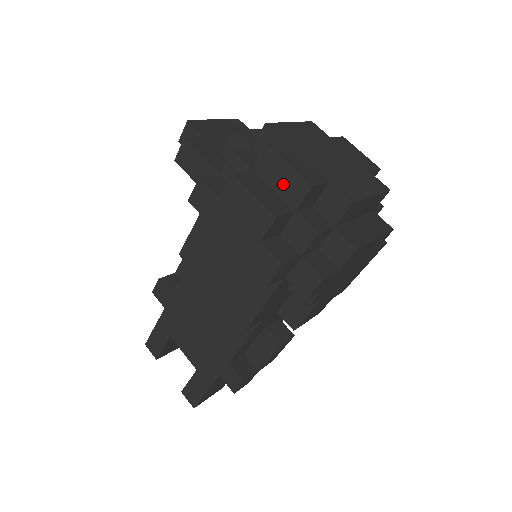
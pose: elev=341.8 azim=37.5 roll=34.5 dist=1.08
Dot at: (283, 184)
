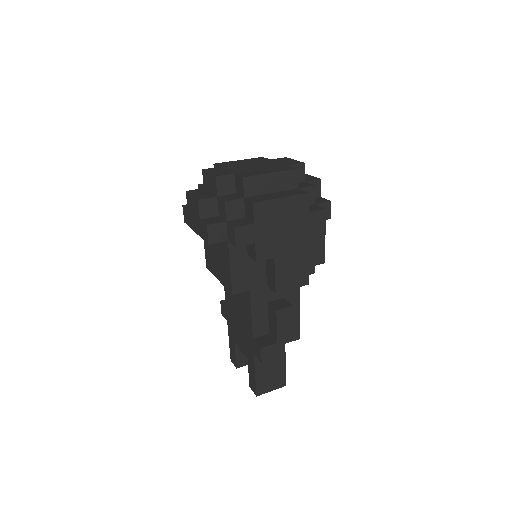
Dot at: (211, 185)
